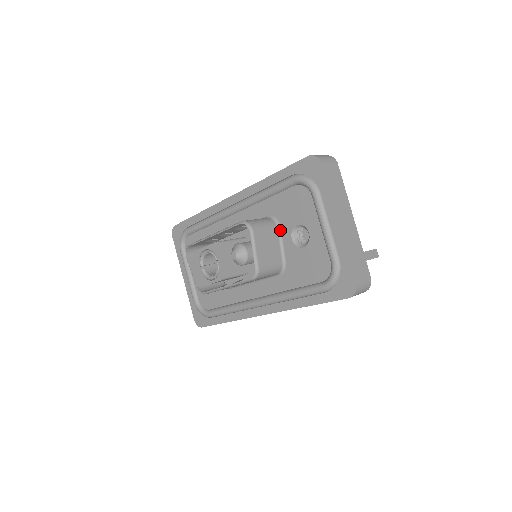
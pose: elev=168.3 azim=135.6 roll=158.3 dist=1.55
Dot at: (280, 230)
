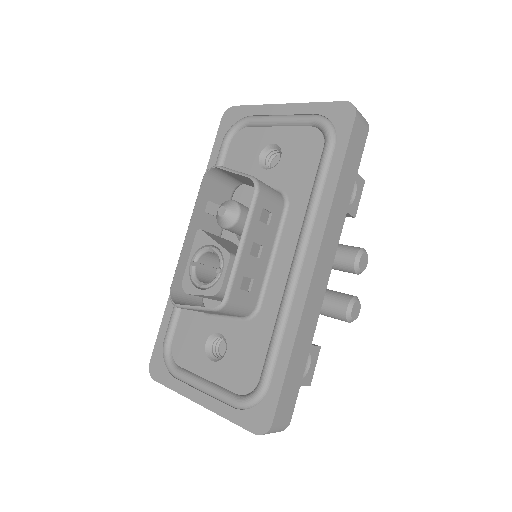
Dot at: occluded
